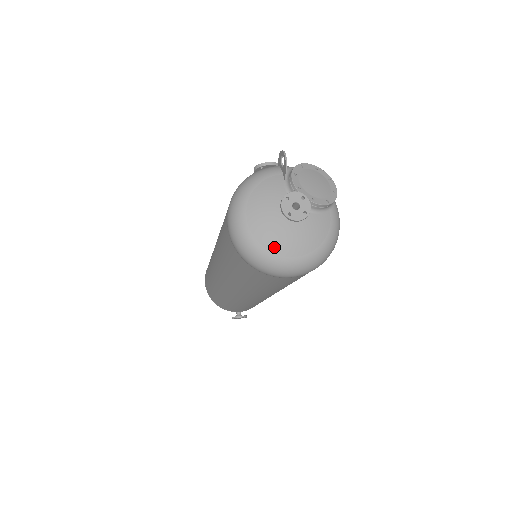
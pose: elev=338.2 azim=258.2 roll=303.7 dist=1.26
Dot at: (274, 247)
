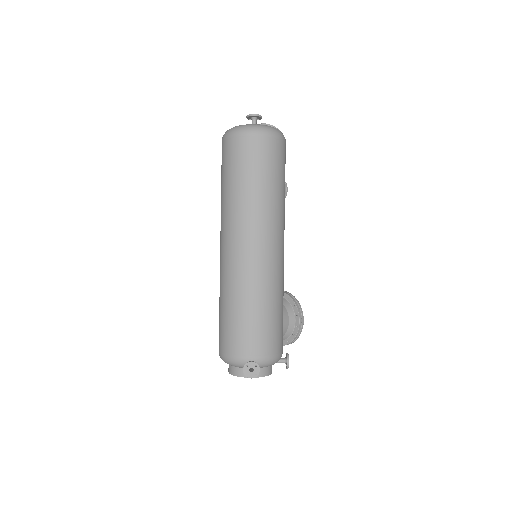
Dot at: occluded
